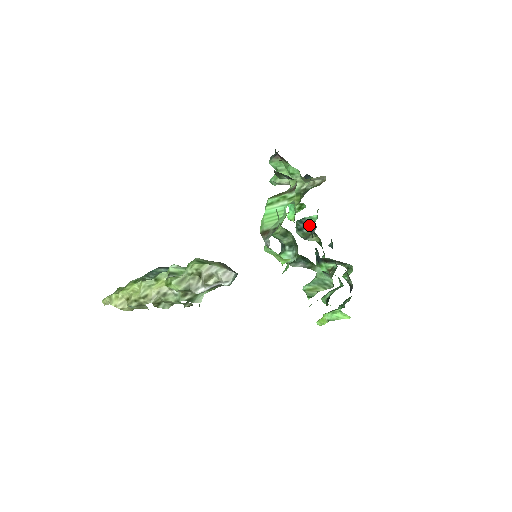
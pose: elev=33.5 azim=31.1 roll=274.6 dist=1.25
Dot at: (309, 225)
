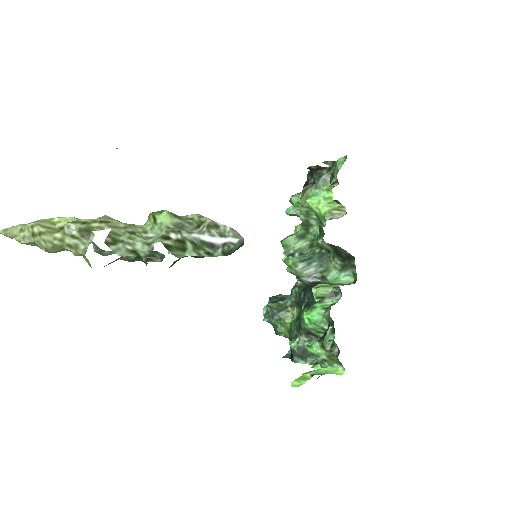
Dot at: (295, 285)
